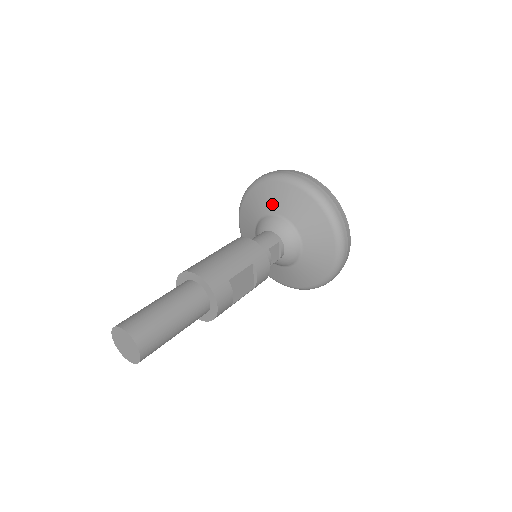
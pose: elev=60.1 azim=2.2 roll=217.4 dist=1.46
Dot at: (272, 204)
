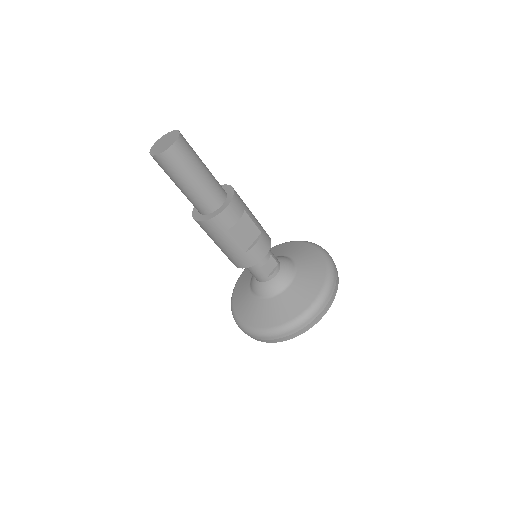
Dot at: (289, 251)
